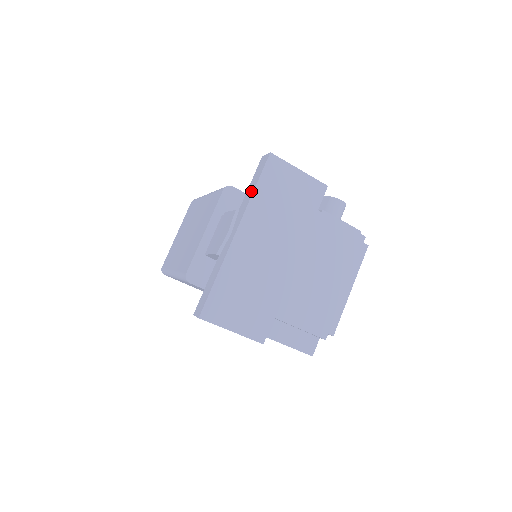
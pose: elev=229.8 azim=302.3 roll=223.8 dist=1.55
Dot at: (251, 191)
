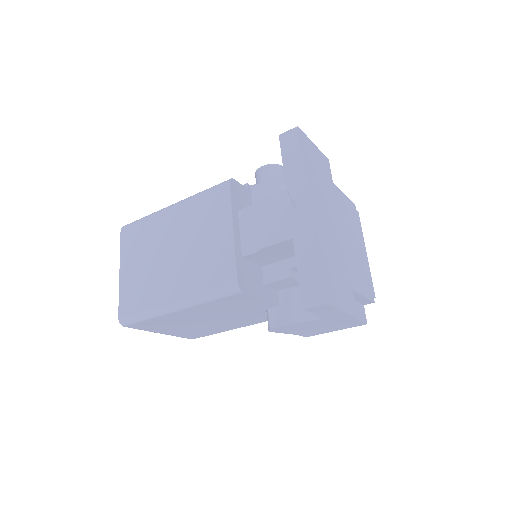
Dot at: (298, 166)
